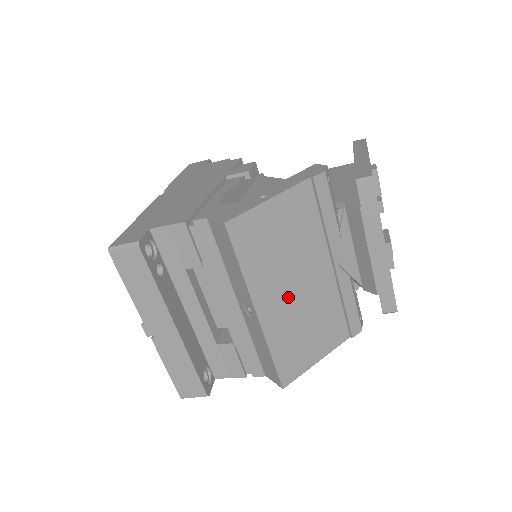
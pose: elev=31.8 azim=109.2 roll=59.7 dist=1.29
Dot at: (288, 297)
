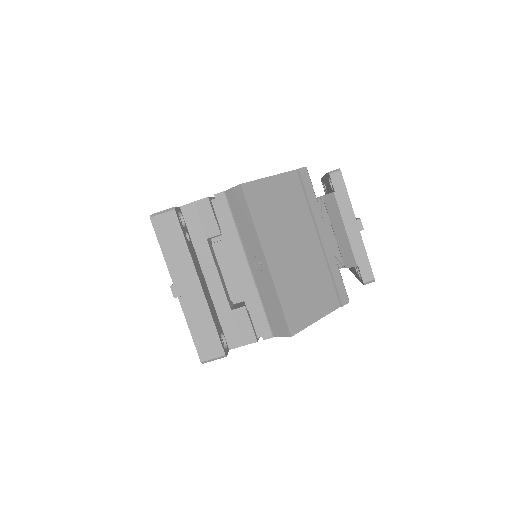
Dot at: (289, 255)
